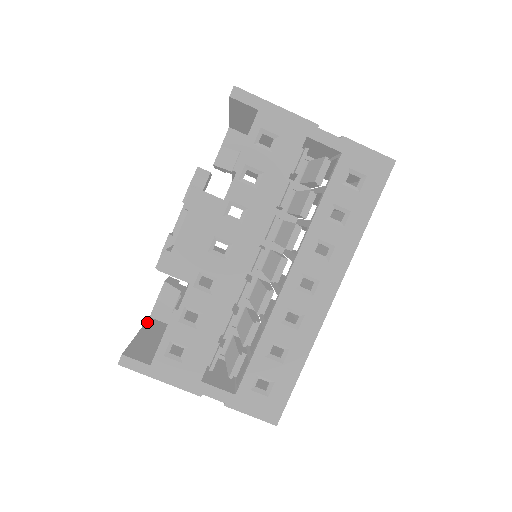
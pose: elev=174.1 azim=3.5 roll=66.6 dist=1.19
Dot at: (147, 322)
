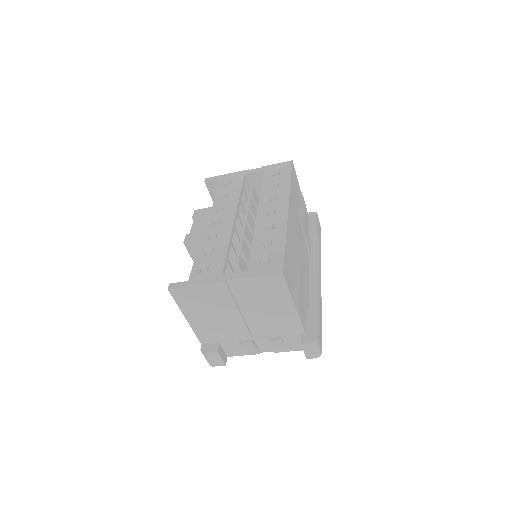
Dot at: occluded
